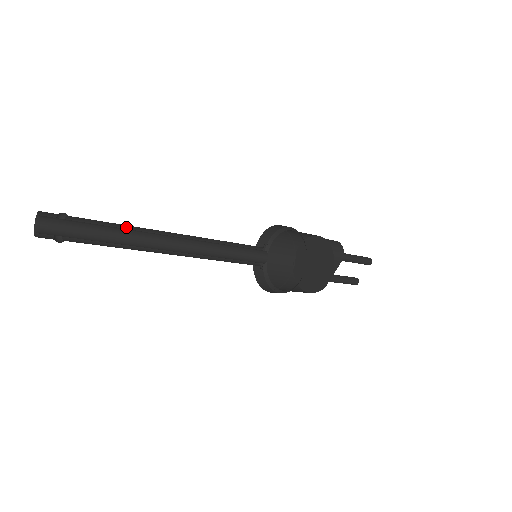
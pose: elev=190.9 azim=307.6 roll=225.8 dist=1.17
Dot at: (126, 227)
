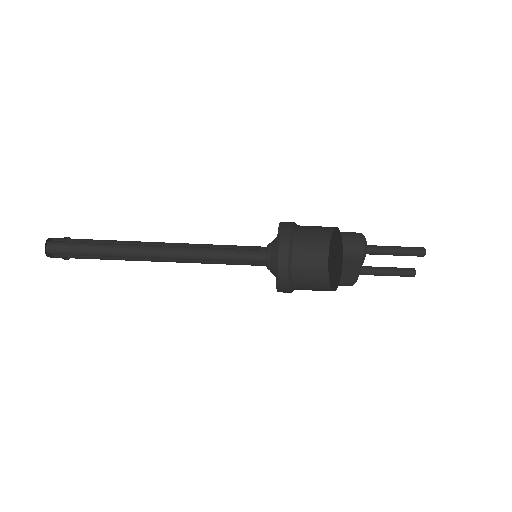
Dot at: (121, 241)
